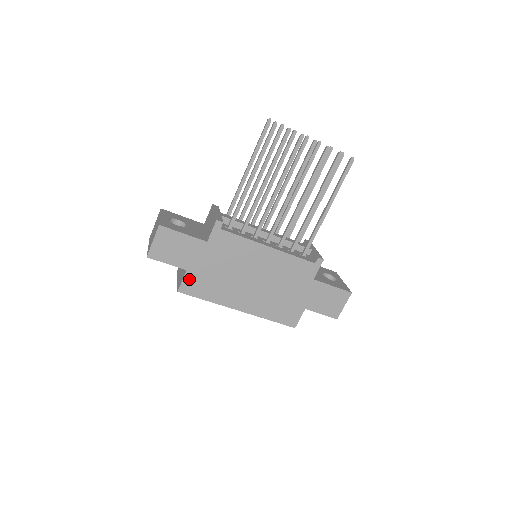
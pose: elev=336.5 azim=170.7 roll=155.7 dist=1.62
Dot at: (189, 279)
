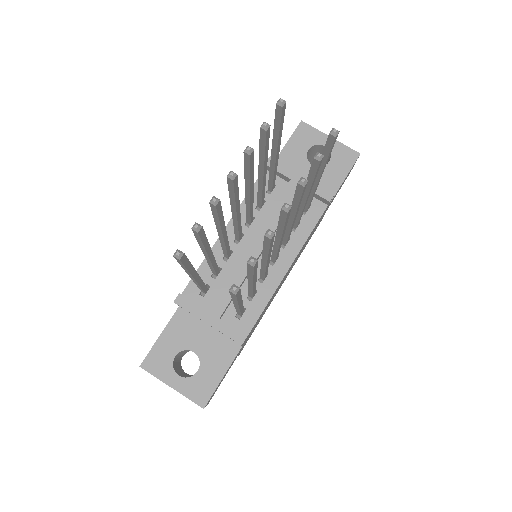
Dot at: occluded
